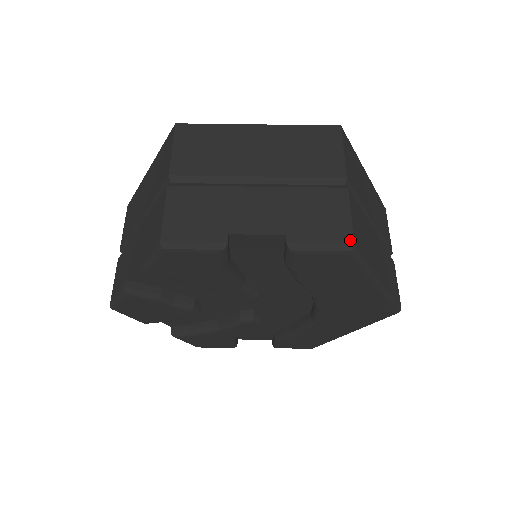
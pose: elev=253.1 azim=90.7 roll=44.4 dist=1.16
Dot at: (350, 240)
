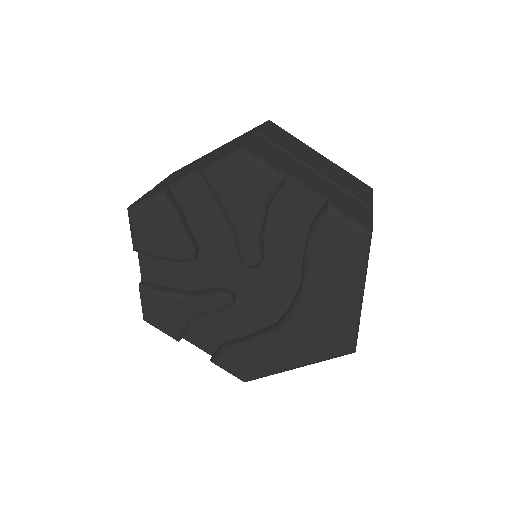
Dot at: (370, 228)
